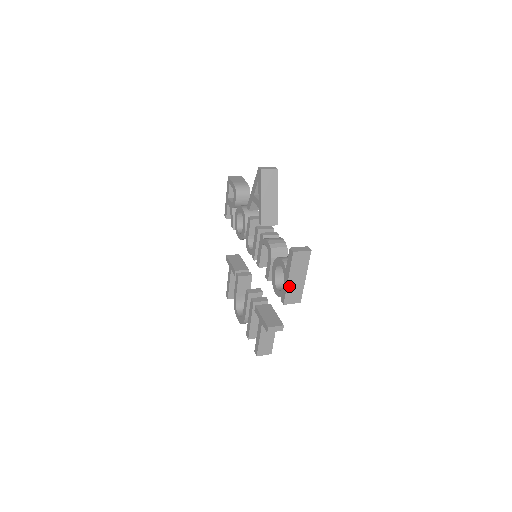
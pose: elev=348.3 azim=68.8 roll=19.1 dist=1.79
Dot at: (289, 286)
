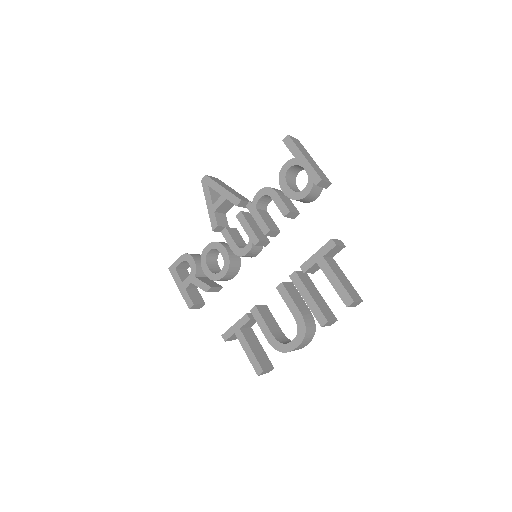
Dot at: (310, 164)
